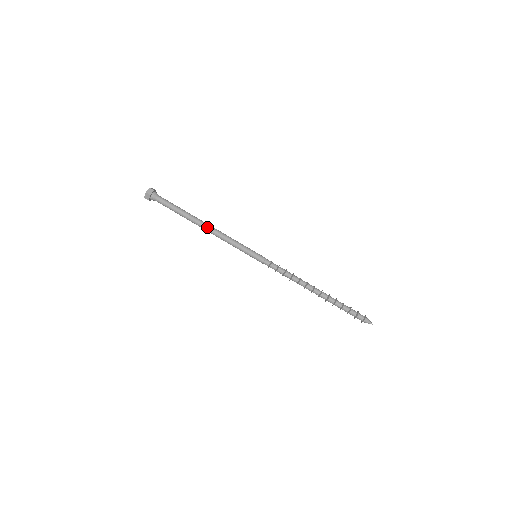
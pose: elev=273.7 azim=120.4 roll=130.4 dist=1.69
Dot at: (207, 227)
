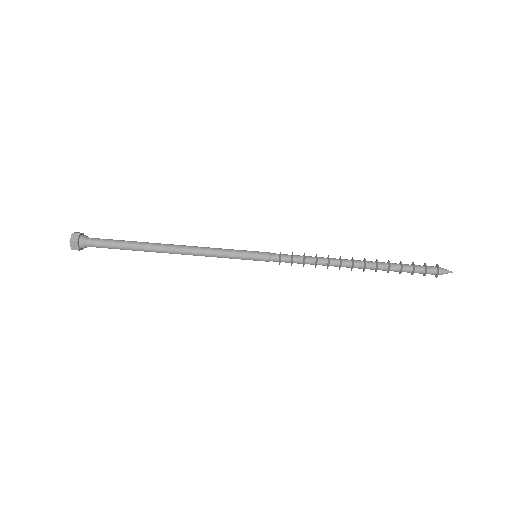
Dot at: (173, 249)
